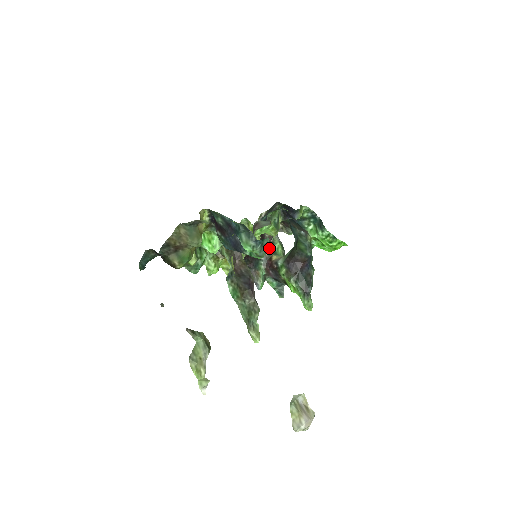
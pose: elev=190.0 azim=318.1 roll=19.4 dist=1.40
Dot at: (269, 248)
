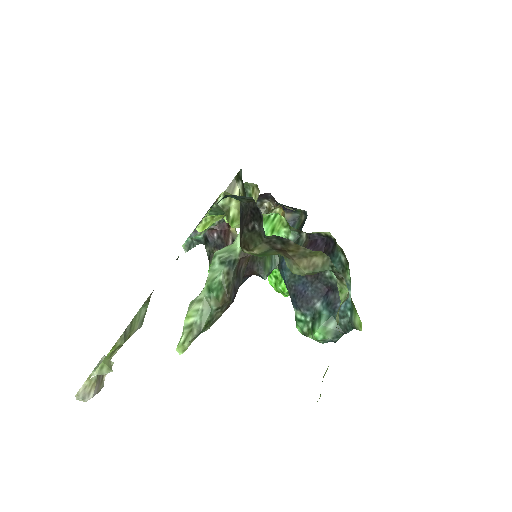
Dot at: occluded
